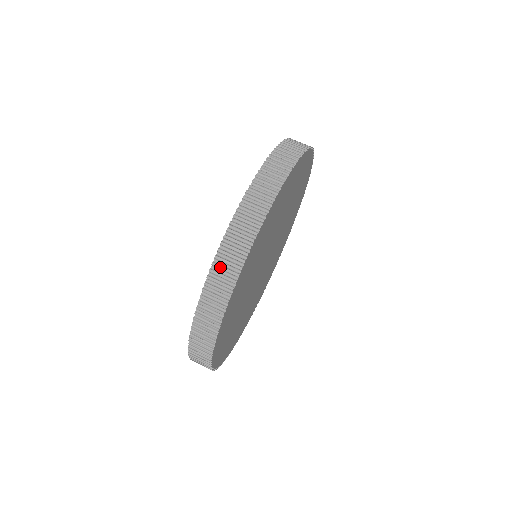
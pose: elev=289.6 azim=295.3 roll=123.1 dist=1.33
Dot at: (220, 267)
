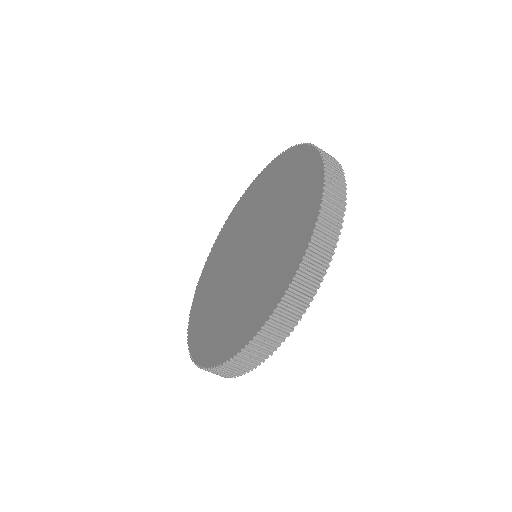
Dot at: occluded
